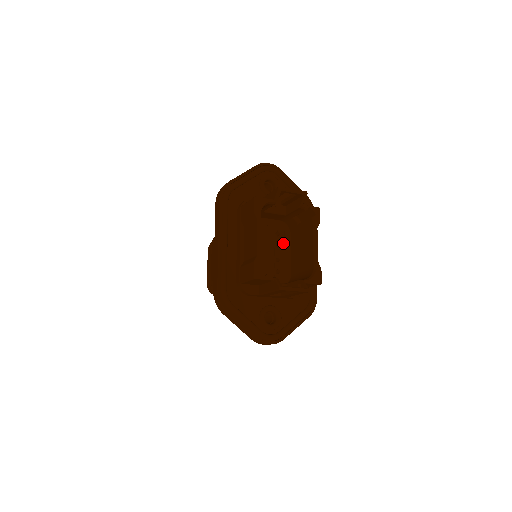
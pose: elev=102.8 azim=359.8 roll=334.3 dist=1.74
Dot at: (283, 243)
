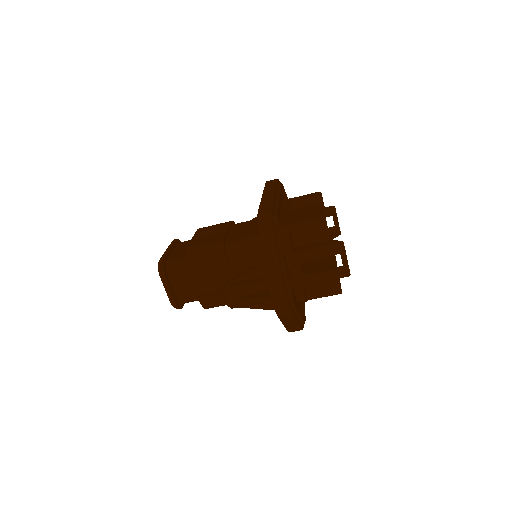
Dot at: occluded
